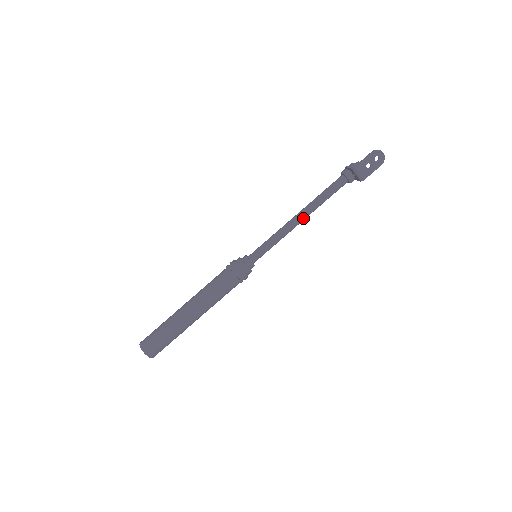
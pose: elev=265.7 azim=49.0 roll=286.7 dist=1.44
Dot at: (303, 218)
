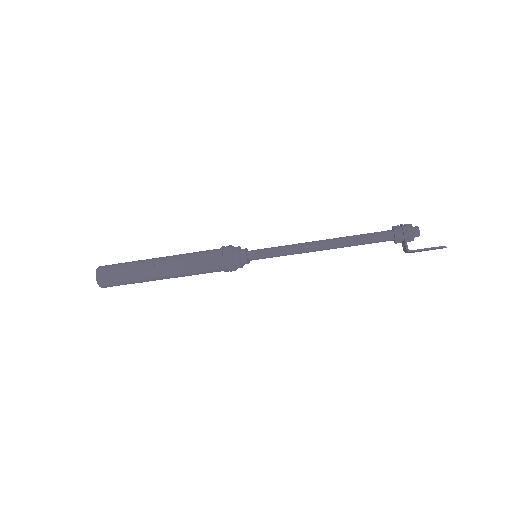
Dot at: (325, 249)
